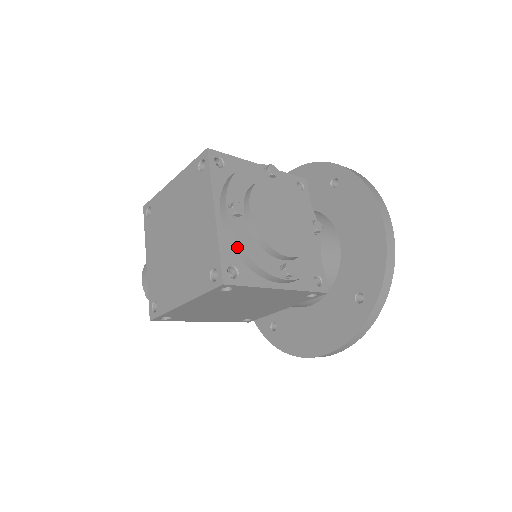
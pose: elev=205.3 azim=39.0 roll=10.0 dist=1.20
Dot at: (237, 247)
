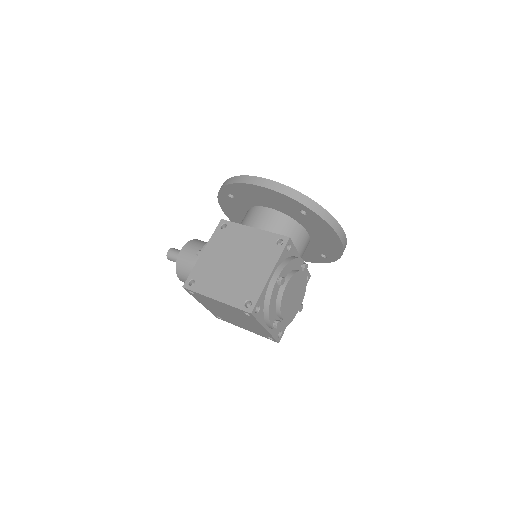
Dot at: (280, 329)
